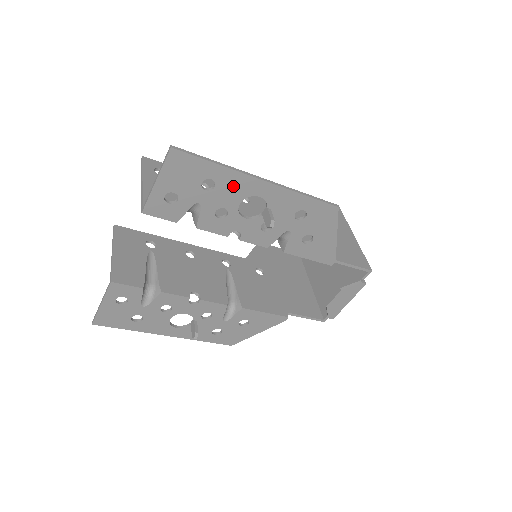
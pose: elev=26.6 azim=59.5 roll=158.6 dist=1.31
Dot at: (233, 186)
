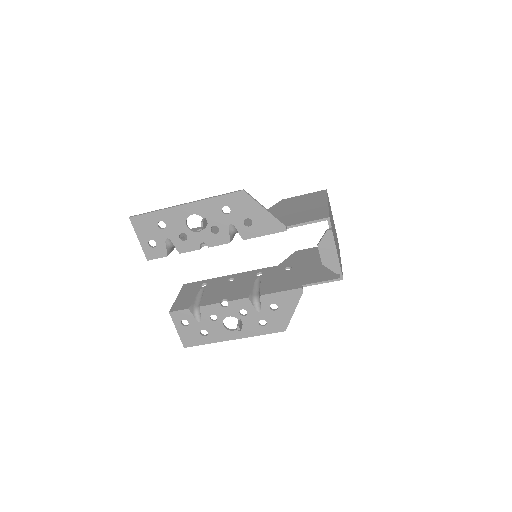
Dot at: (174, 218)
